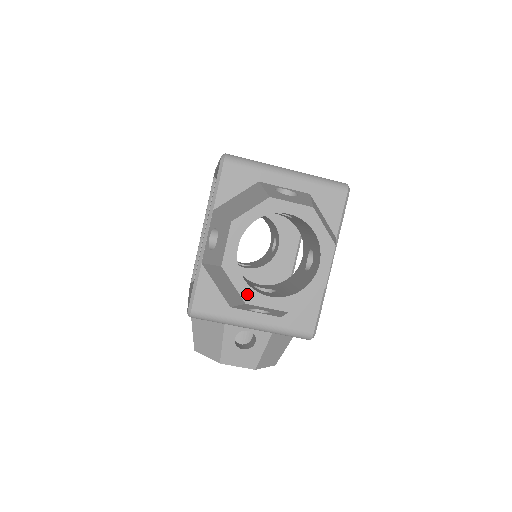
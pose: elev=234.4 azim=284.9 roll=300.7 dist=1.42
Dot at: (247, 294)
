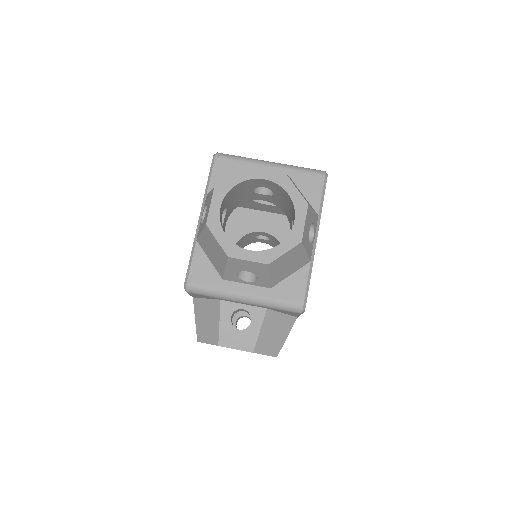
Dot at: (229, 248)
